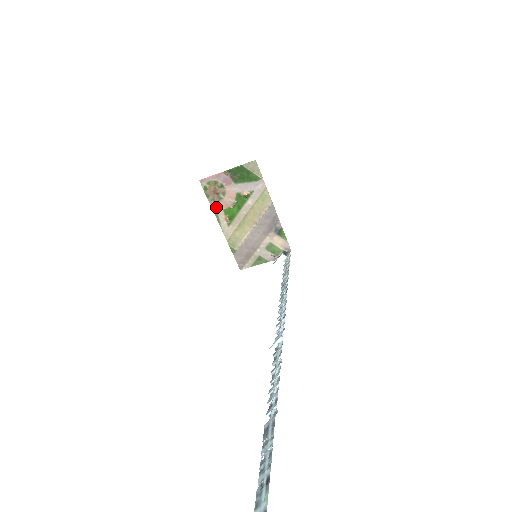
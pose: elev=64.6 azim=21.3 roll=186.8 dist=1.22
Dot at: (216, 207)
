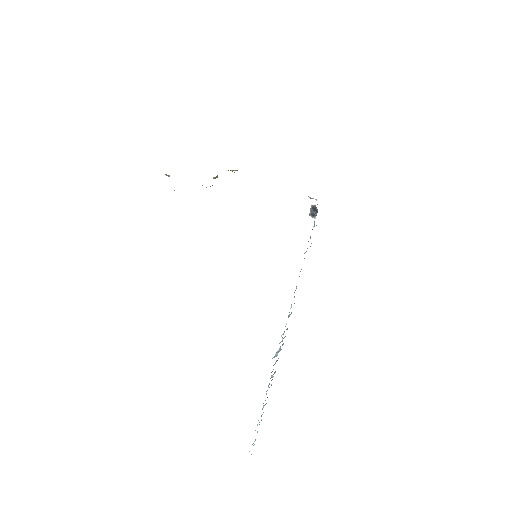
Dot at: occluded
